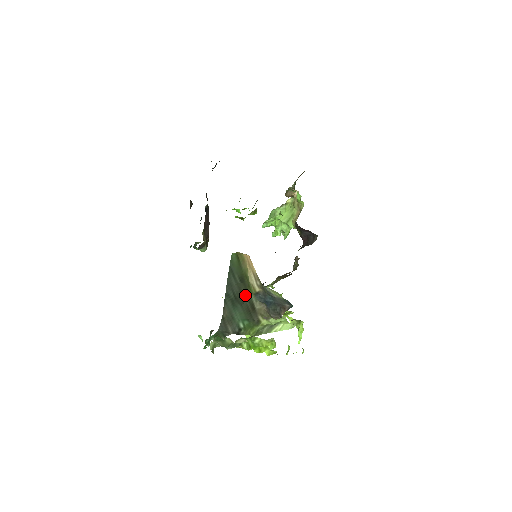
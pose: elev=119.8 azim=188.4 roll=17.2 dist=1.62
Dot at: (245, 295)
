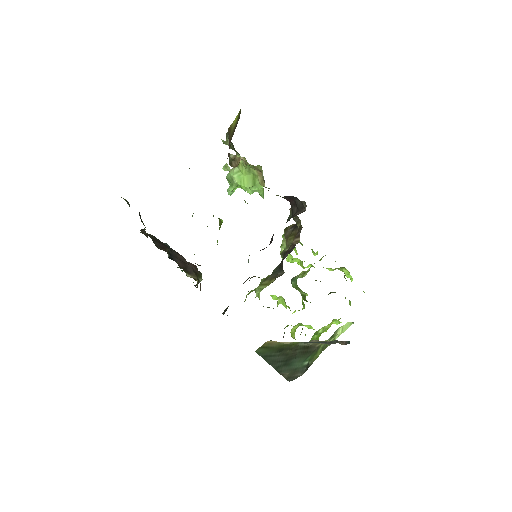
Dot at: (292, 351)
